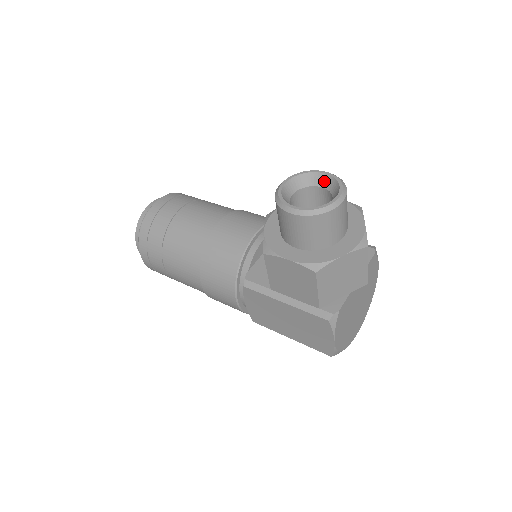
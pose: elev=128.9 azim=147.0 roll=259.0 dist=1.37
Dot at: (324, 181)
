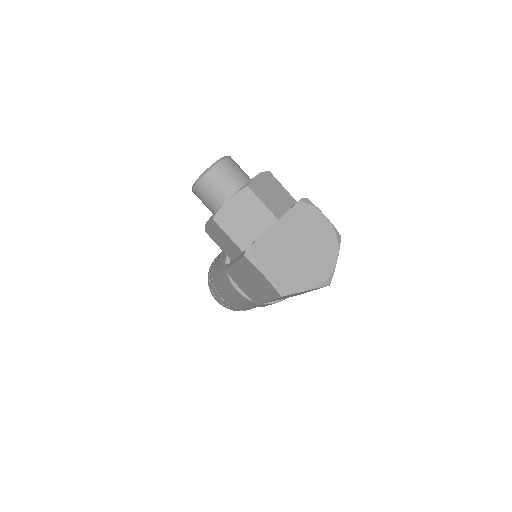
Dot at: occluded
